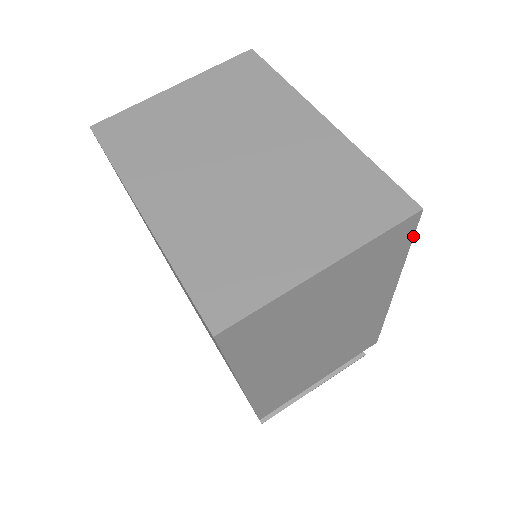
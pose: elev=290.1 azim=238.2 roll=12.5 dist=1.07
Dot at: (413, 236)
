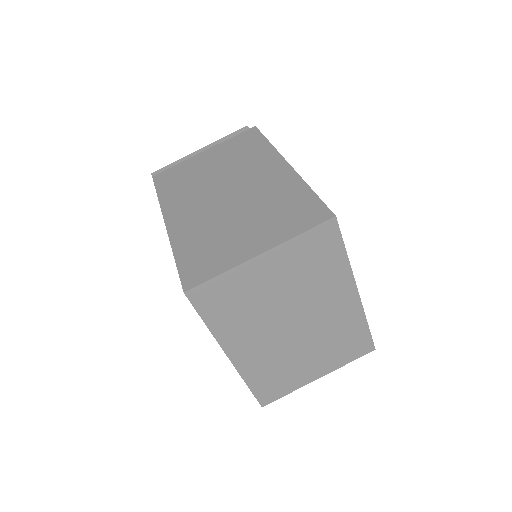
Dot at: occluded
